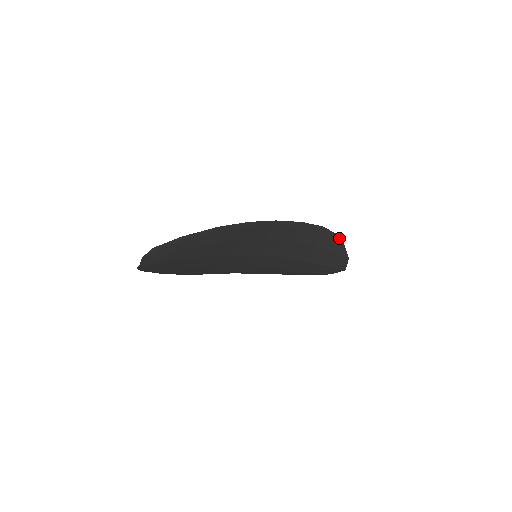
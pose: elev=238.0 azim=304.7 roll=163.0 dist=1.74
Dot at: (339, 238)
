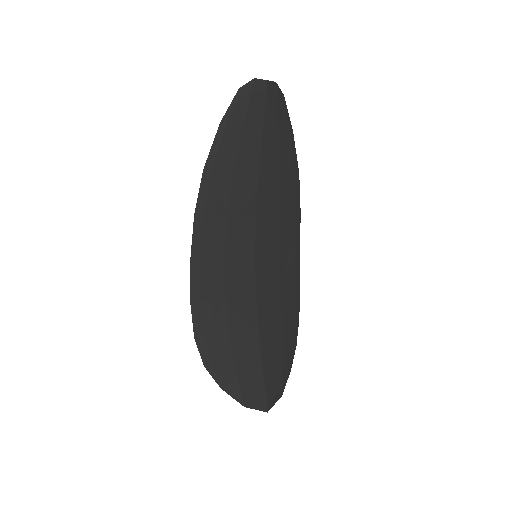
Dot at: occluded
